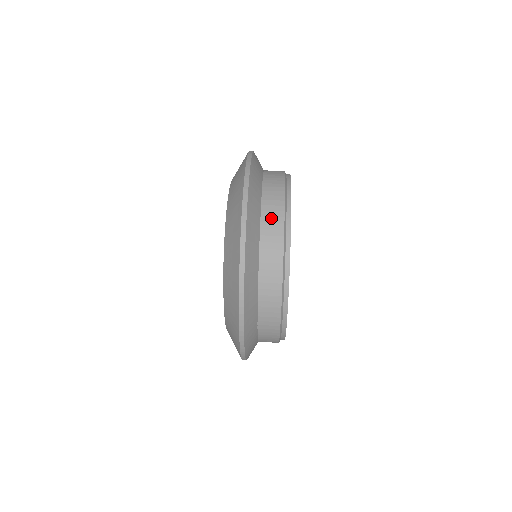
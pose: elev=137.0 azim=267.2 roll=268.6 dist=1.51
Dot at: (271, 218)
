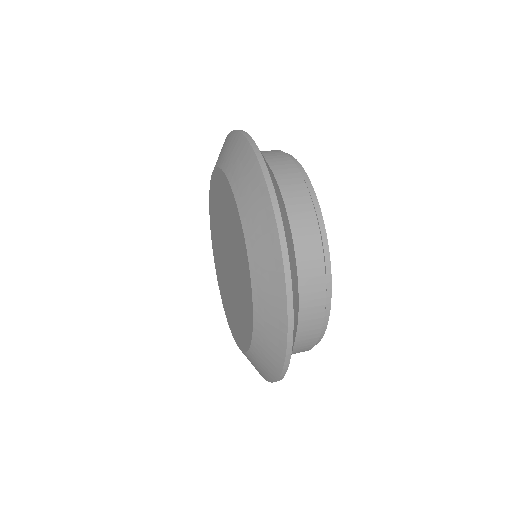
Dot at: occluded
